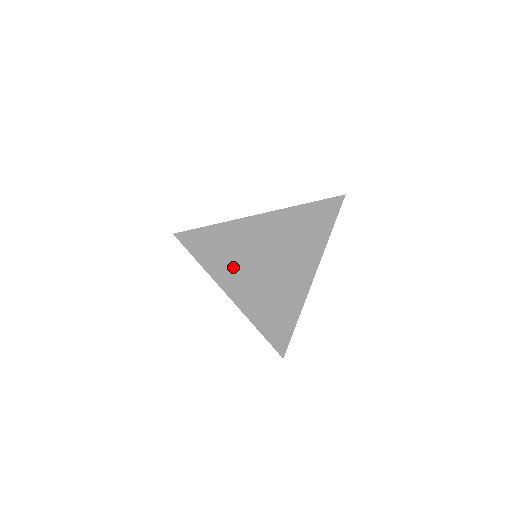
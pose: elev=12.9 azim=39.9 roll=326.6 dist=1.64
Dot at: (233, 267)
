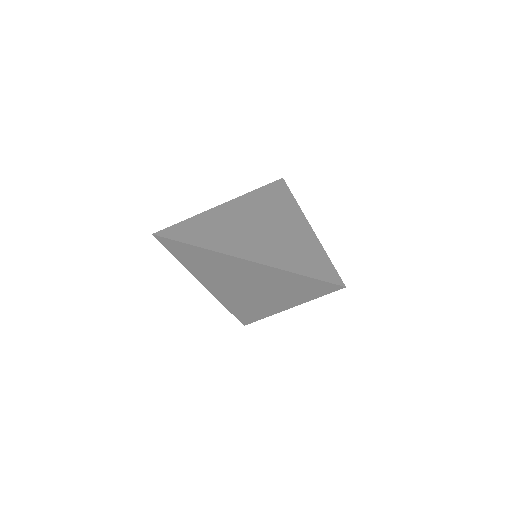
Dot at: (224, 239)
